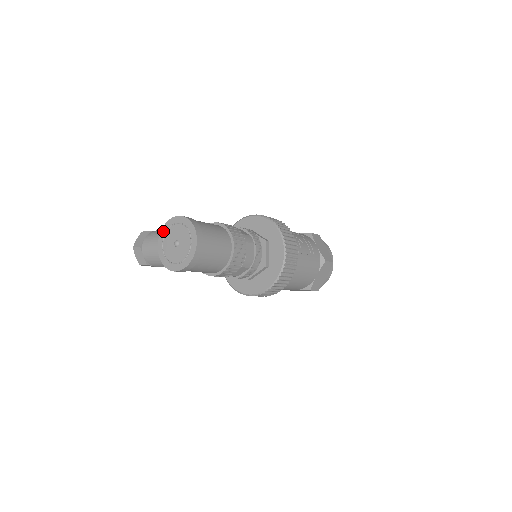
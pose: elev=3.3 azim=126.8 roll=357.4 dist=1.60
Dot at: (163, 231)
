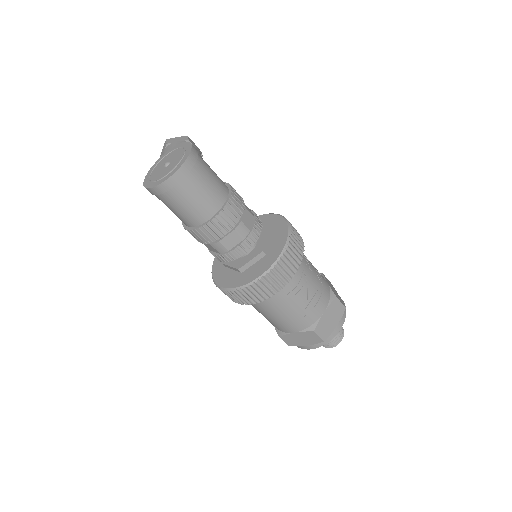
Dot at: (177, 146)
